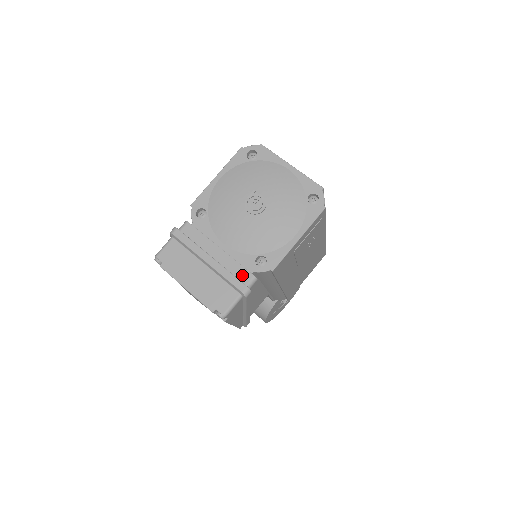
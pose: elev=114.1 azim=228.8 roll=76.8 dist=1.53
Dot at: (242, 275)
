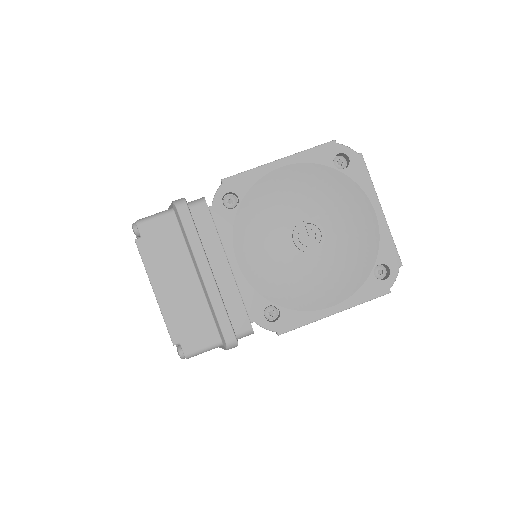
Dot at: (238, 319)
